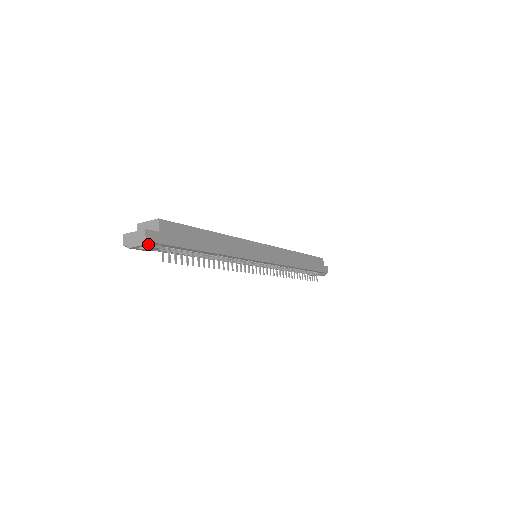
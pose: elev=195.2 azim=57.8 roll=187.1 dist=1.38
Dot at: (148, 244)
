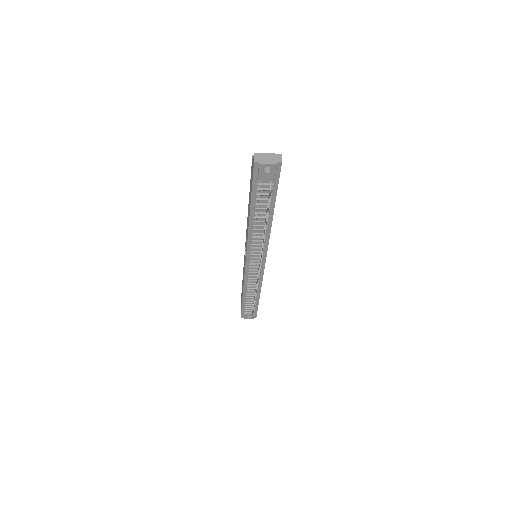
Dot at: (276, 168)
